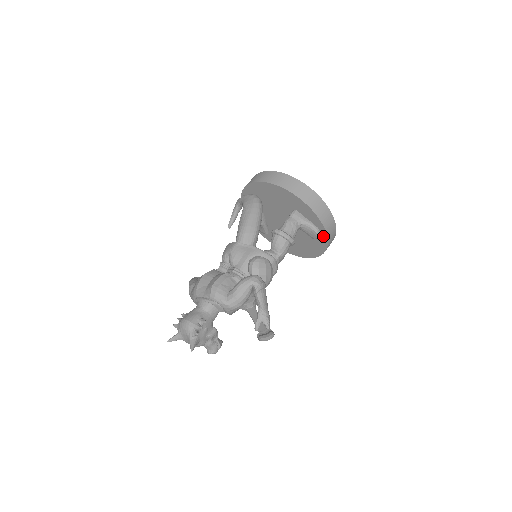
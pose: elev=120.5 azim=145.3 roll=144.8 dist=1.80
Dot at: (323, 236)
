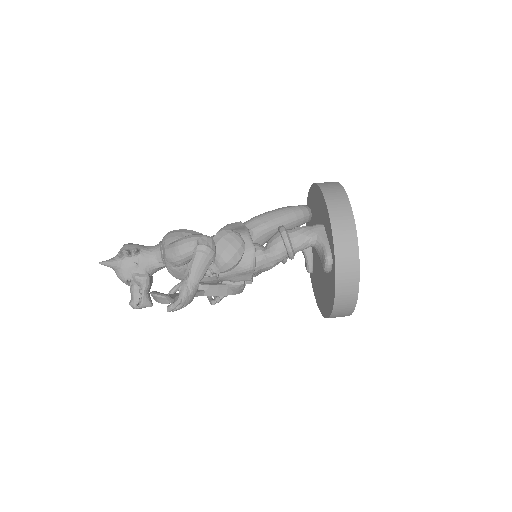
Dot at: (334, 270)
